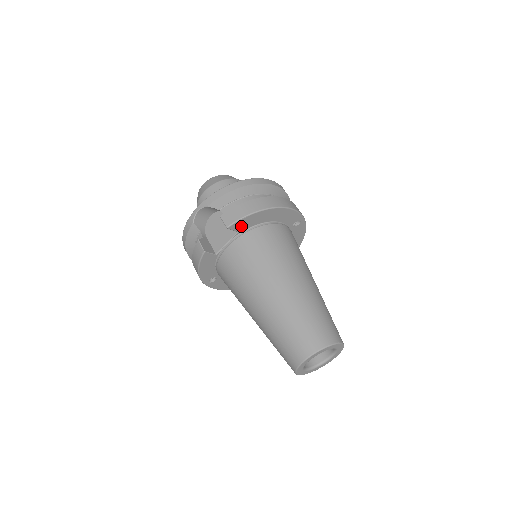
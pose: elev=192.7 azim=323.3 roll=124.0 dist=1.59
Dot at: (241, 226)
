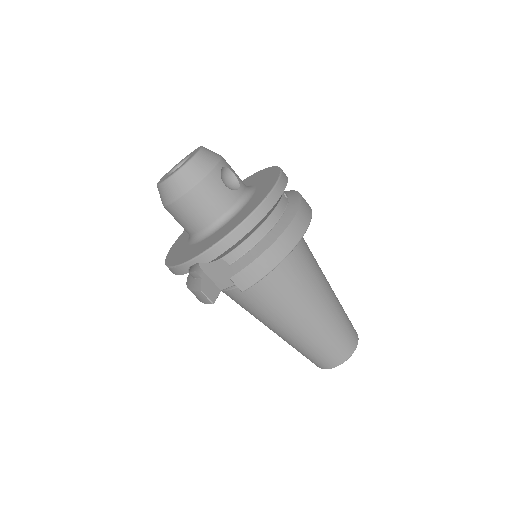
Dot at: occluded
